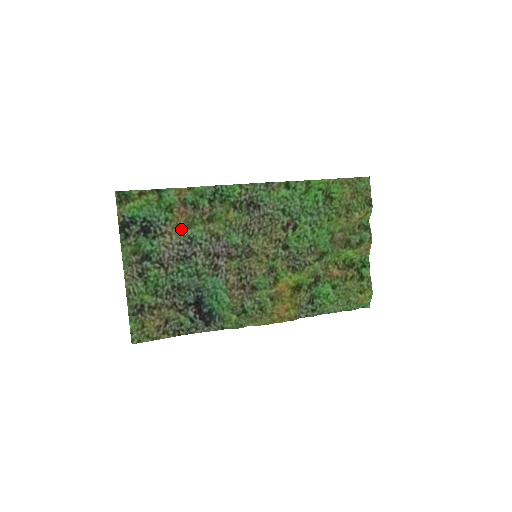
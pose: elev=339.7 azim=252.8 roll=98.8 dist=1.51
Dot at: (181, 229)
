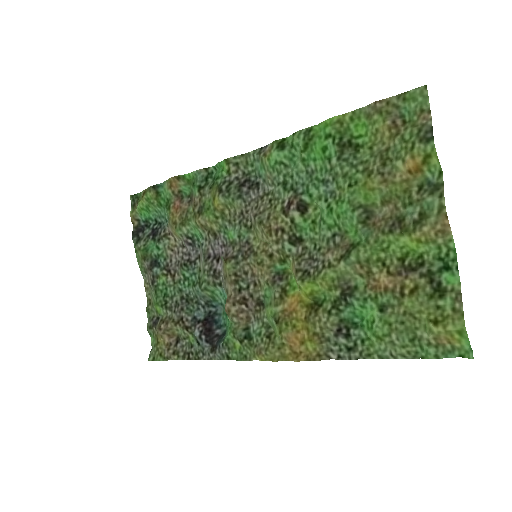
Dot at: (176, 227)
